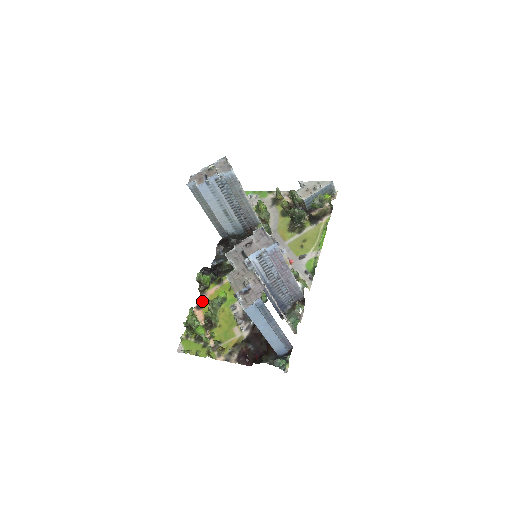
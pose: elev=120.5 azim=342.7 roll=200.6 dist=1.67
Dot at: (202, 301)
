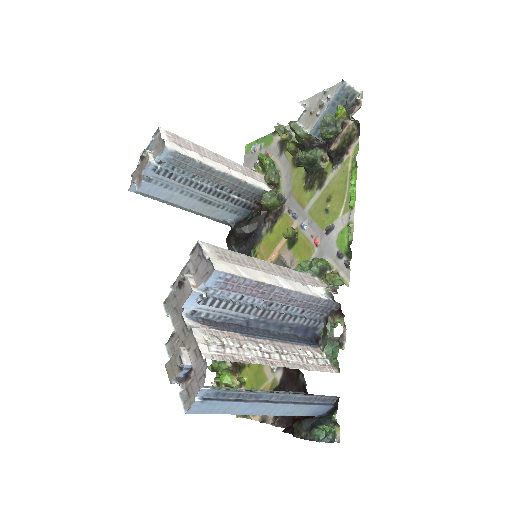
Dot at: occluded
